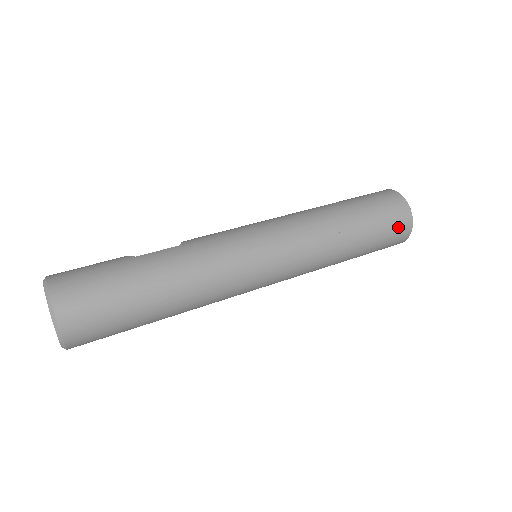
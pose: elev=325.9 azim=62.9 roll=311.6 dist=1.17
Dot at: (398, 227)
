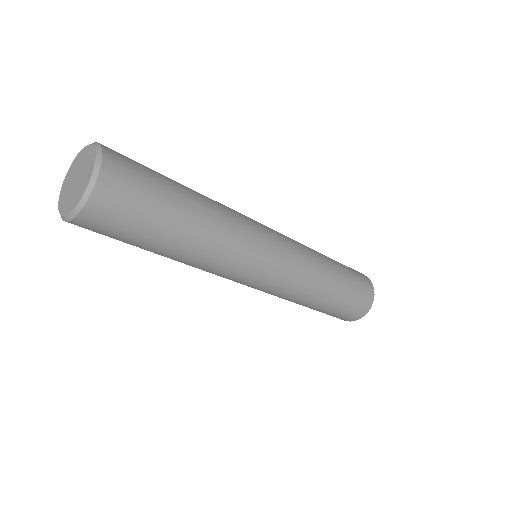
Dot at: (362, 278)
